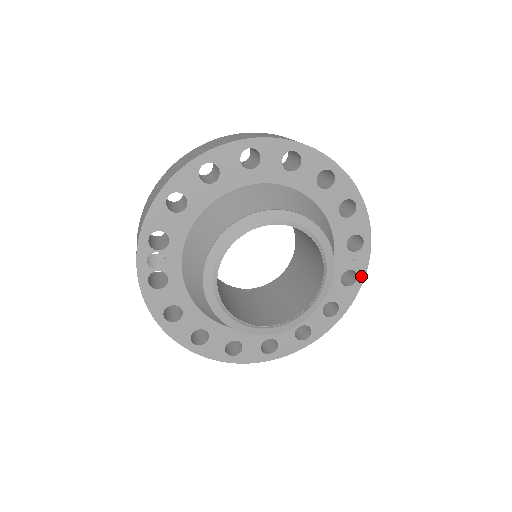
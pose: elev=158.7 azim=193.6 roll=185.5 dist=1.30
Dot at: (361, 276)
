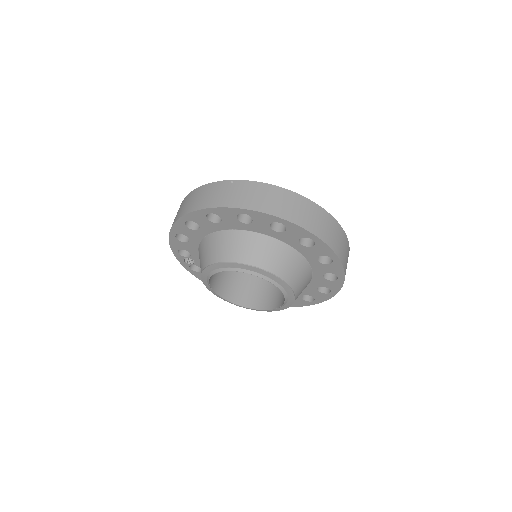
Dot at: (341, 276)
